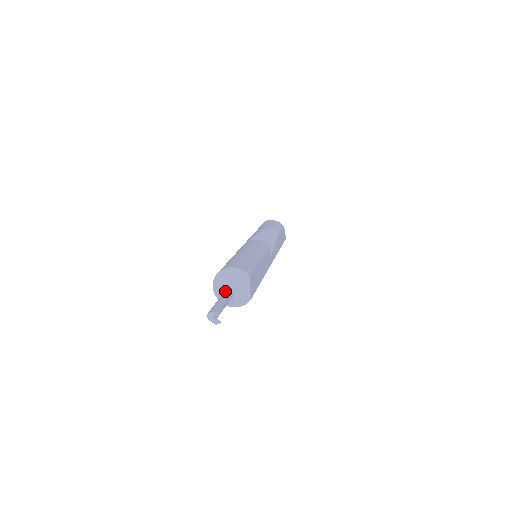
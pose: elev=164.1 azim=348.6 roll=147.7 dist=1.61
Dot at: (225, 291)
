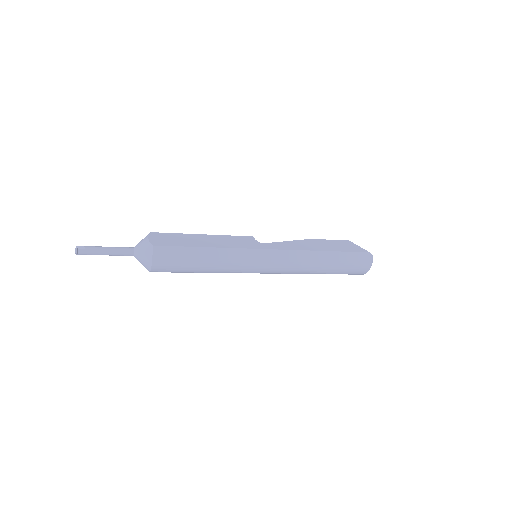
Dot at: occluded
